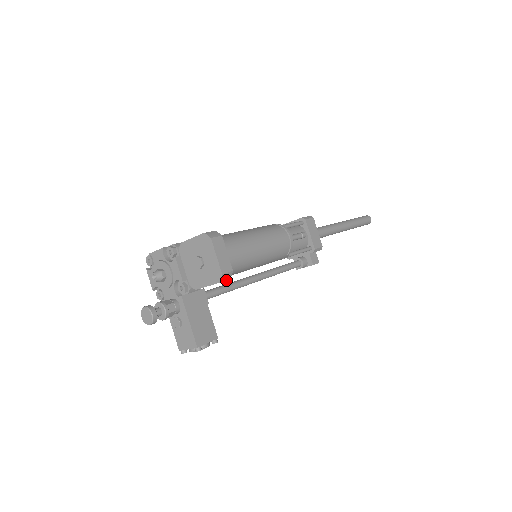
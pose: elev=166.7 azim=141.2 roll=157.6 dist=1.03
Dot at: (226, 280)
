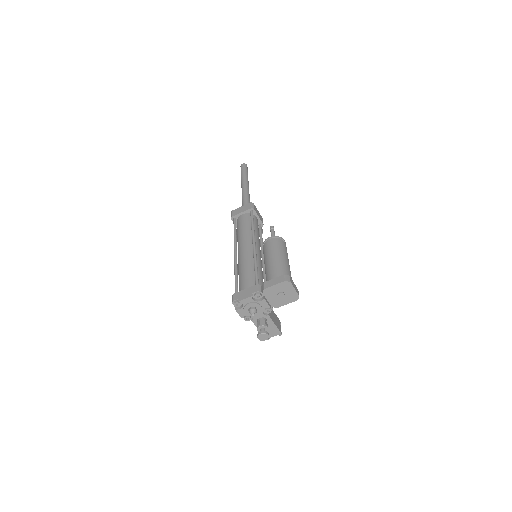
Dot at: occluded
